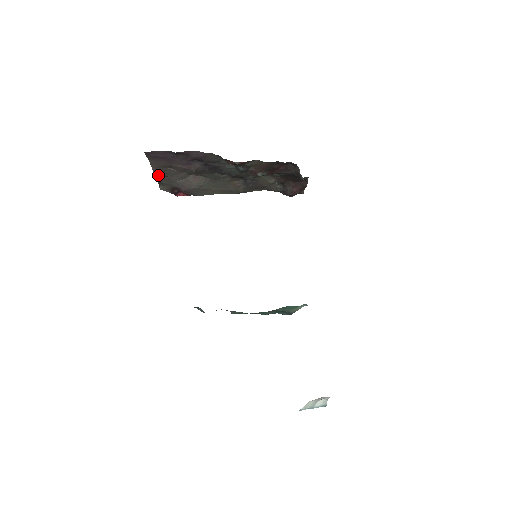
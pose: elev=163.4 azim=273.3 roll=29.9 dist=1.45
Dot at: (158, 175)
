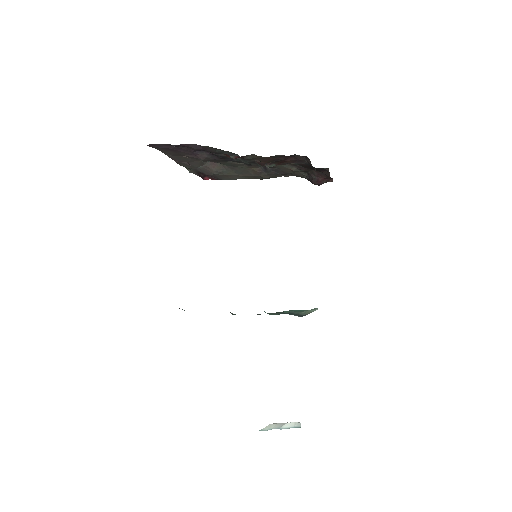
Dot at: (178, 161)
